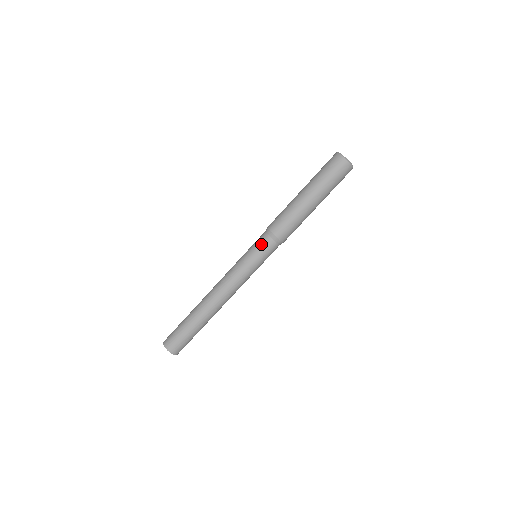
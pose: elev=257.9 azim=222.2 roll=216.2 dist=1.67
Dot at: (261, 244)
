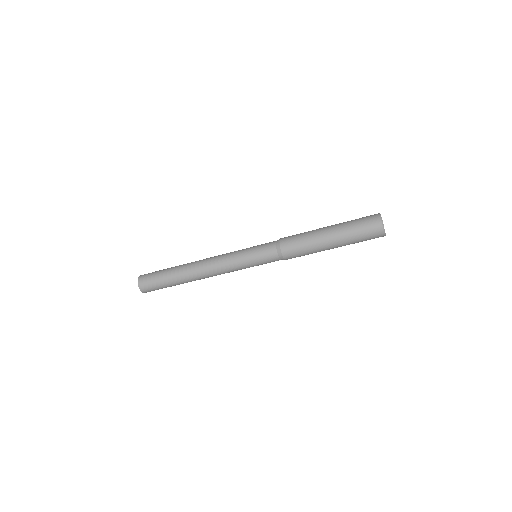
Dot at: (269, 262)
